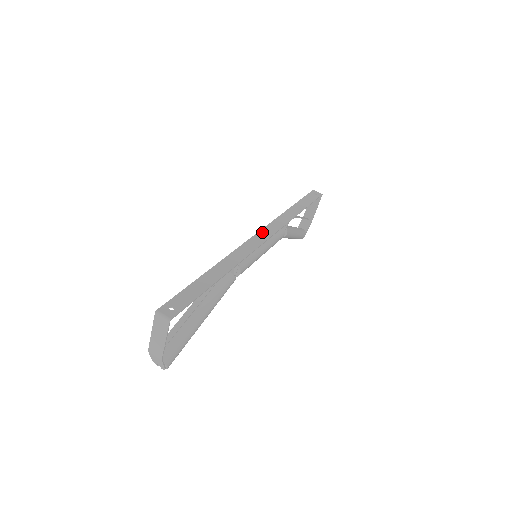
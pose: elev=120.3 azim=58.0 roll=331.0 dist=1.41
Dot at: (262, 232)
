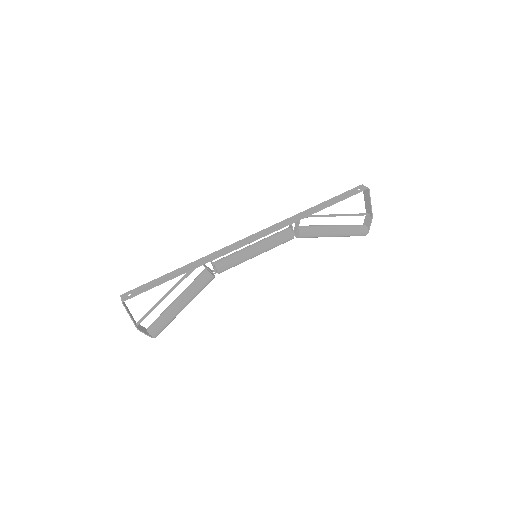
Dot at: (254, 235)
